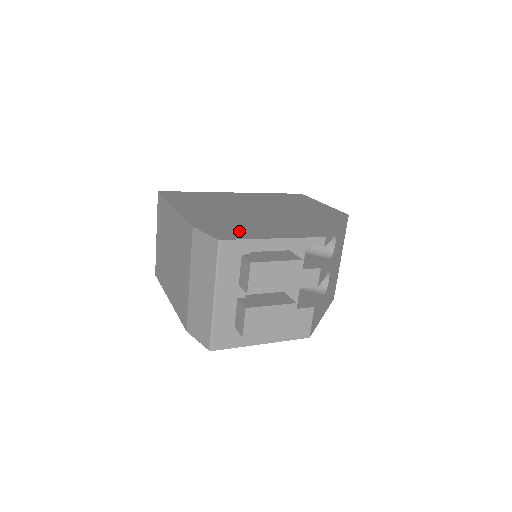
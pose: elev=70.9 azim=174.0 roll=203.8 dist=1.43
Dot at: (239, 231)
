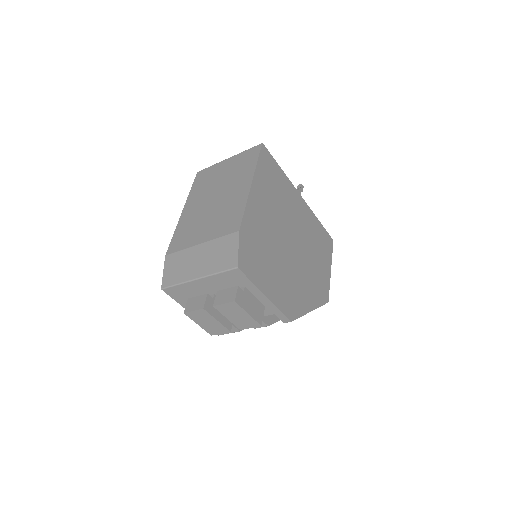
Dot at: (257, 265)
